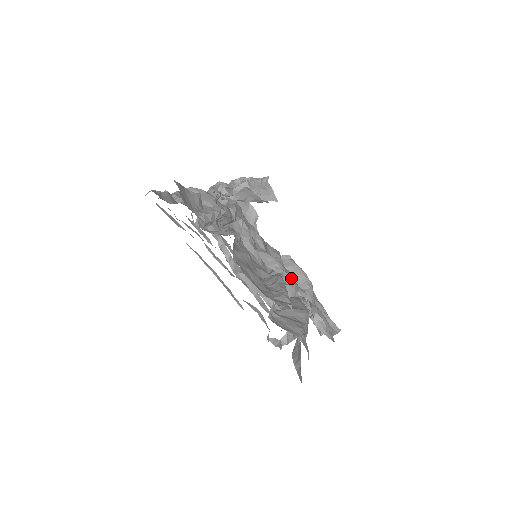
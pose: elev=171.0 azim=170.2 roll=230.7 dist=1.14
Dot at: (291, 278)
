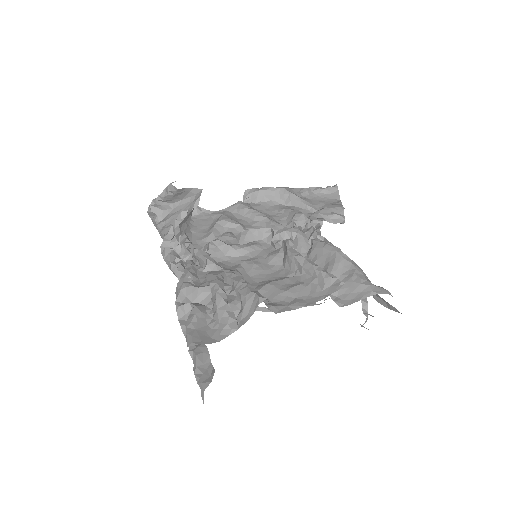
Dot at: (290, 232)
